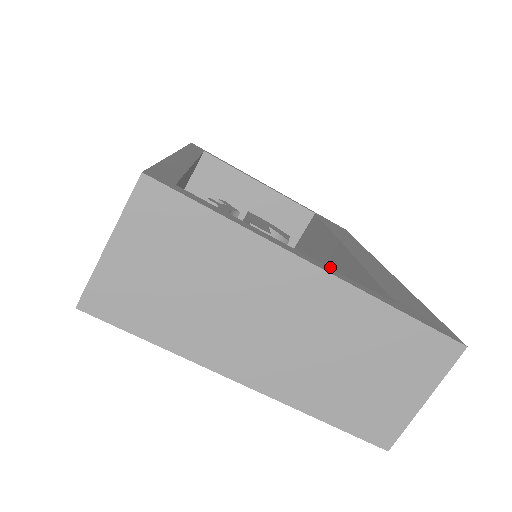
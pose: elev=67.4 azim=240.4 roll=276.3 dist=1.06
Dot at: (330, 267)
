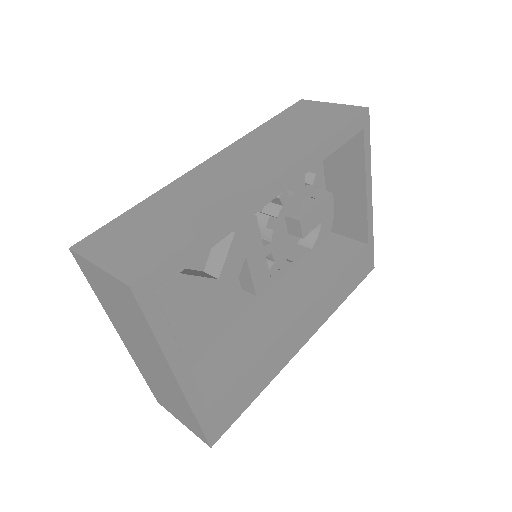
Dot at: (280, 310)
